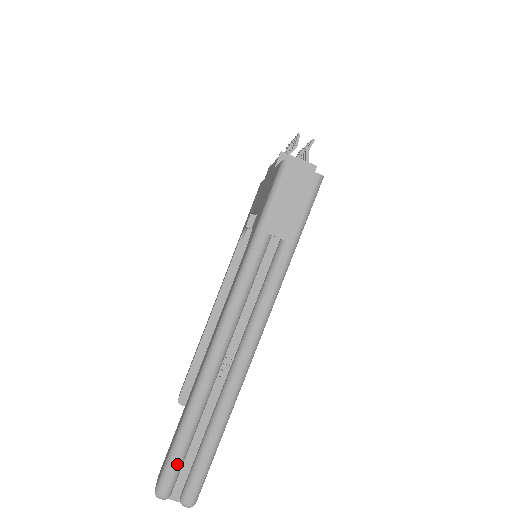
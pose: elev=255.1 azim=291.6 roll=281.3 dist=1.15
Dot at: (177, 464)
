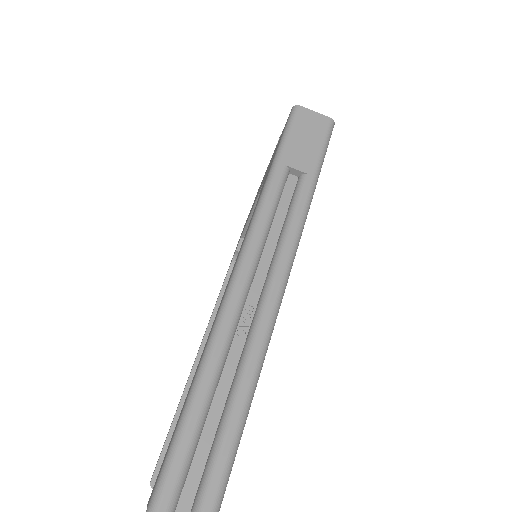
Dot at: (185, 455)
